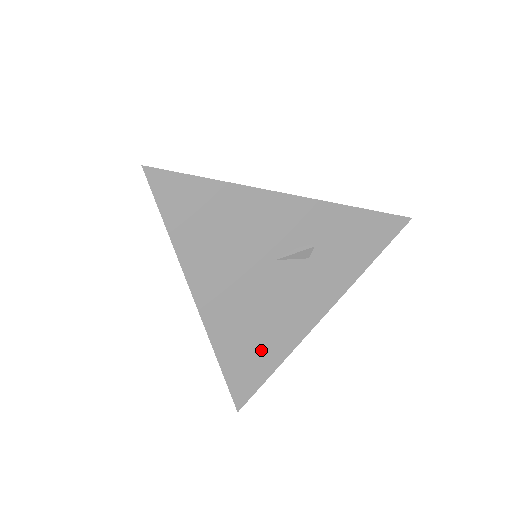
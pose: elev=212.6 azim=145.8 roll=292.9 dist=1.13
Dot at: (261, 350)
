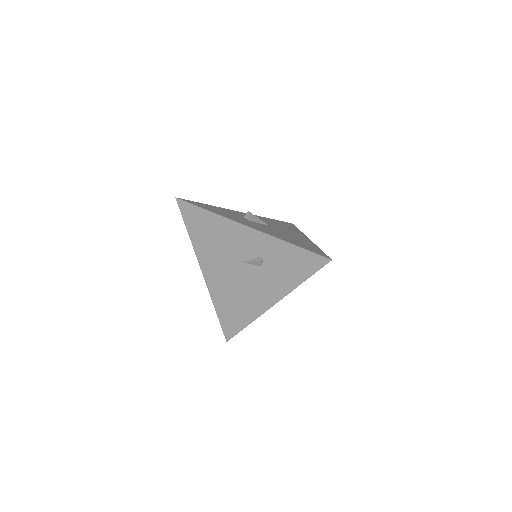
Dot at: (237, 311)
